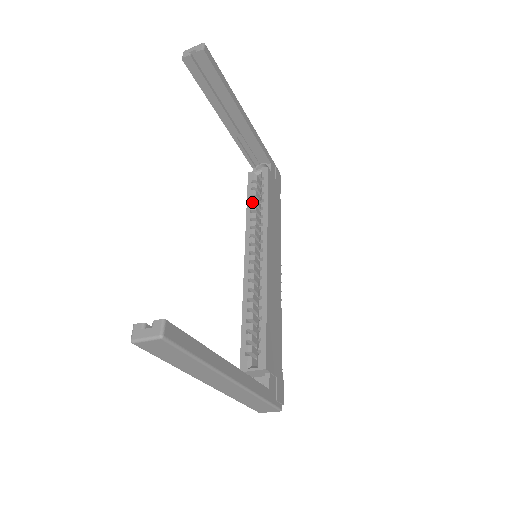
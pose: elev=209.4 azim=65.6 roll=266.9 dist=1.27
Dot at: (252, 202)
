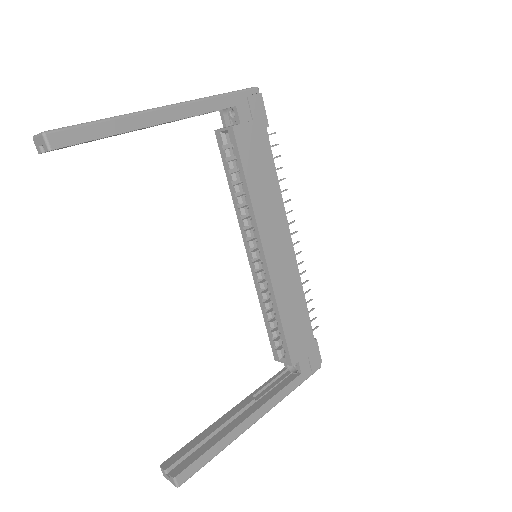
Dot at: (232, 181)
